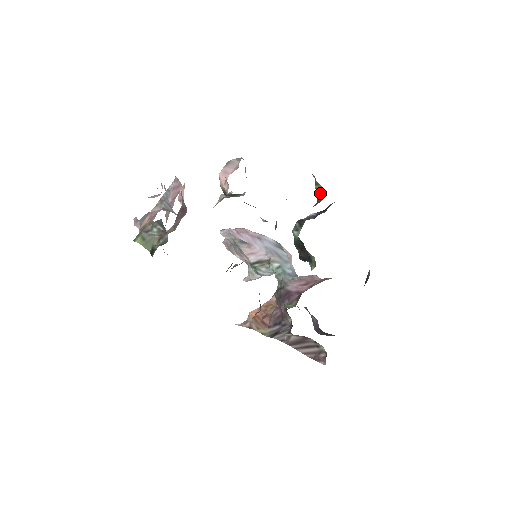
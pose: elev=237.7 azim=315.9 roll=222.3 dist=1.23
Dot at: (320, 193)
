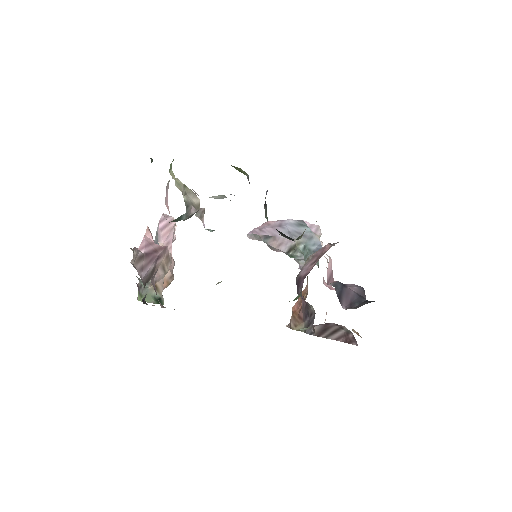
Dot at: (245, 174)
